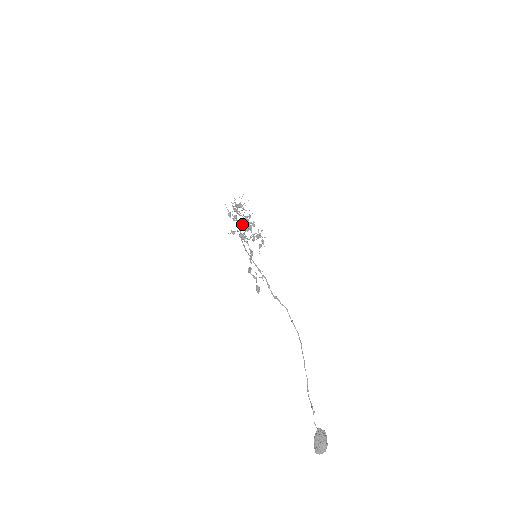
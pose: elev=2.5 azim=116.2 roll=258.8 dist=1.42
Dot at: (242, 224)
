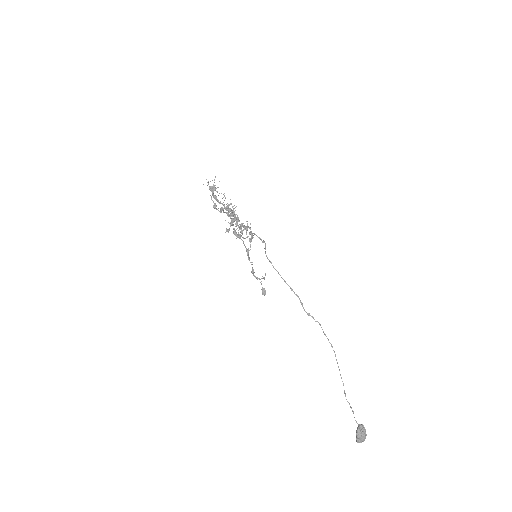
Dot at: (233, 219)
